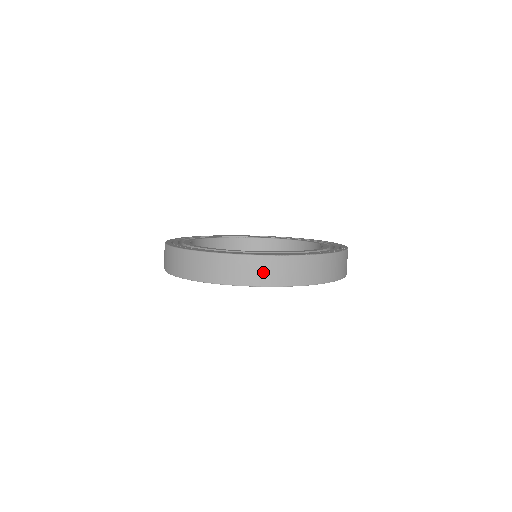
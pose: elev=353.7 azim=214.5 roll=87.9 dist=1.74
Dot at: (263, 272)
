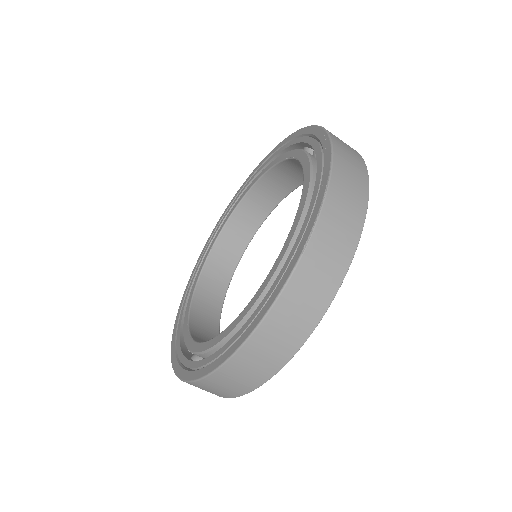
Dot at: (316, 284)
